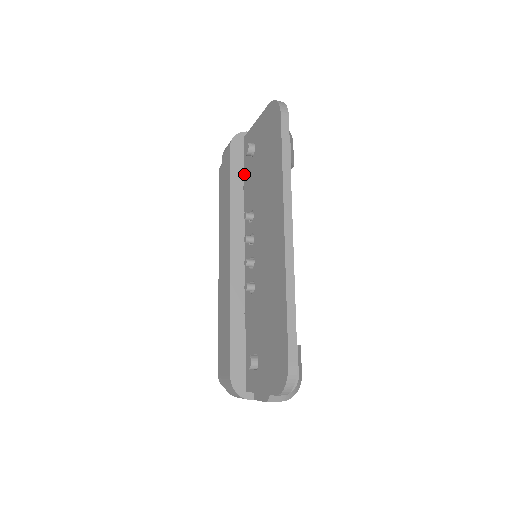
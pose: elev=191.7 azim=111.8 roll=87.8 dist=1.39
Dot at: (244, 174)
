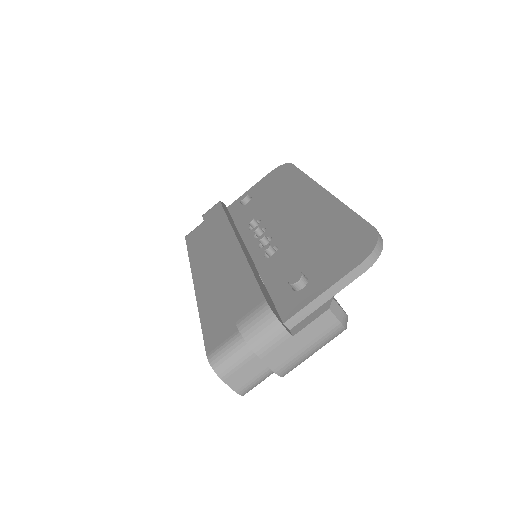
Dot at: (233, 218)
